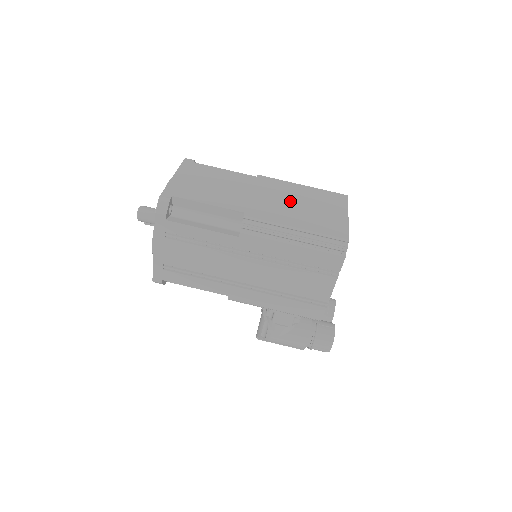
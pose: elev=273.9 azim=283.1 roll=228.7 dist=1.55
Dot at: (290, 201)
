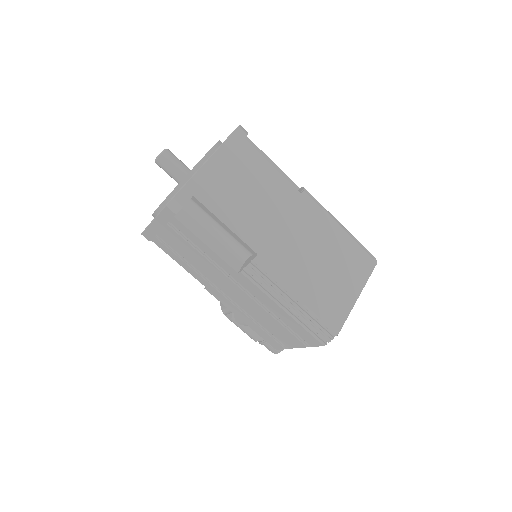
Dot at: (314, 251)
